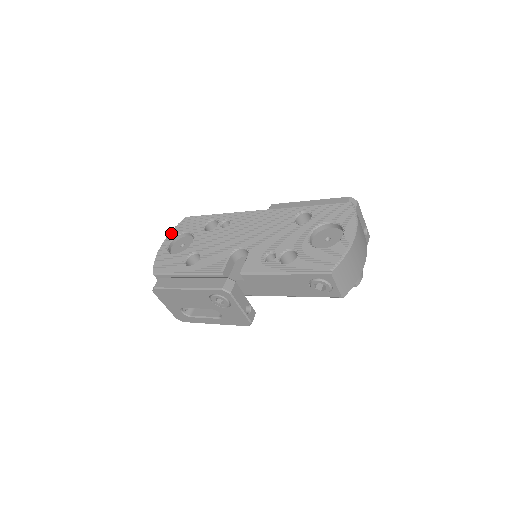
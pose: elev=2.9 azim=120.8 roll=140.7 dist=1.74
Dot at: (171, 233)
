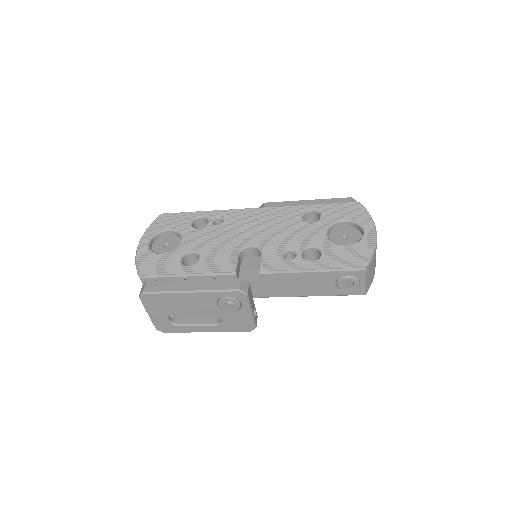
Dot at: (147, 231)
